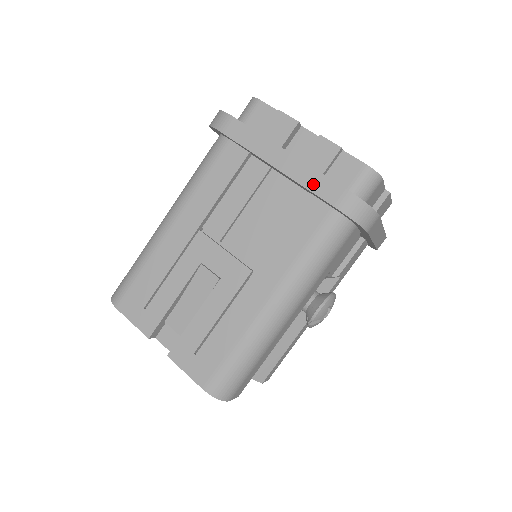
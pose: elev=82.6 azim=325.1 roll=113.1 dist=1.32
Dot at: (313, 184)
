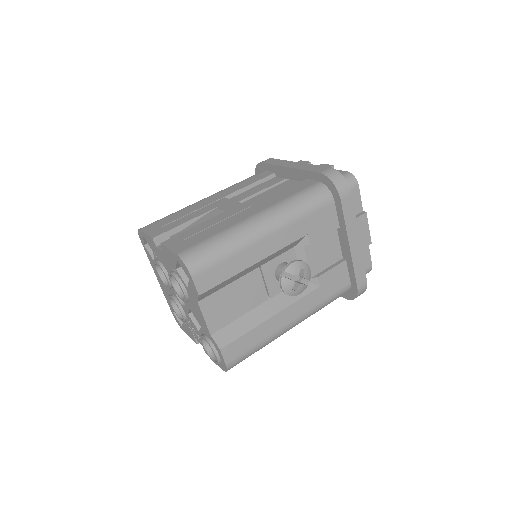
Dot at: (309, 168)
